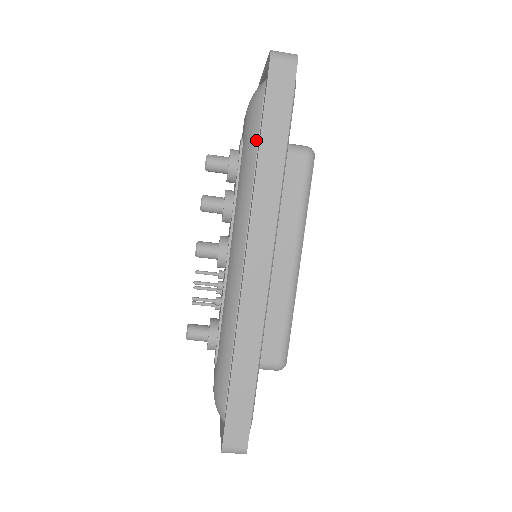
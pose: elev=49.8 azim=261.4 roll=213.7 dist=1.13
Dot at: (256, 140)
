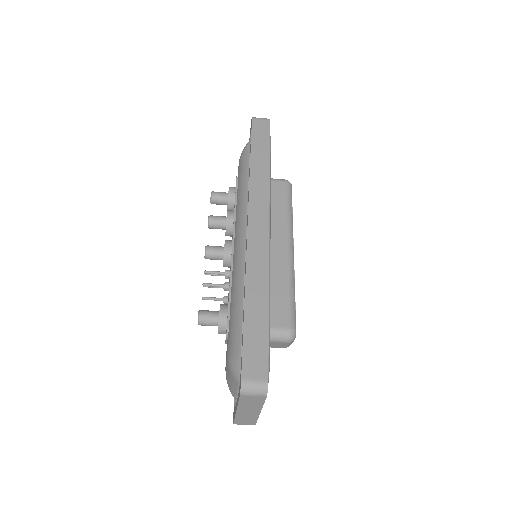
Dot at: (248, 165)
